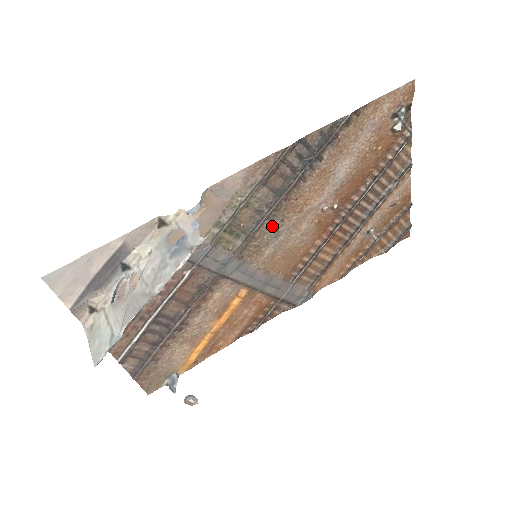
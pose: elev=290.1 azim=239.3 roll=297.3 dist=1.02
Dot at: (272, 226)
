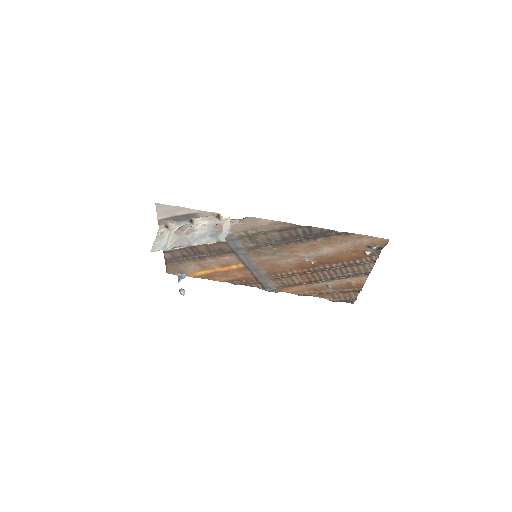
Dot at: (273, 249)
